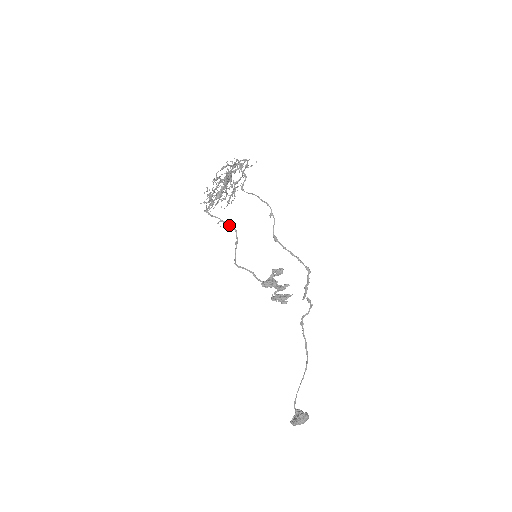
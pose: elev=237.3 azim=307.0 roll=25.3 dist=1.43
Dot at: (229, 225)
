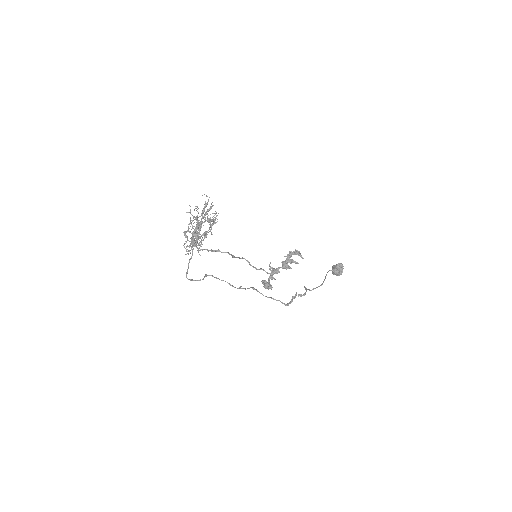
Dot at: occluded
